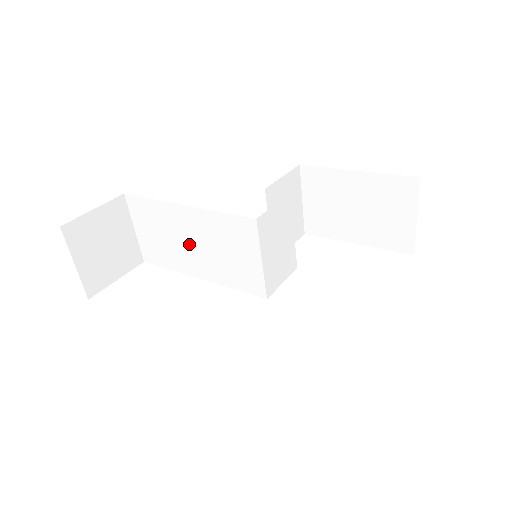
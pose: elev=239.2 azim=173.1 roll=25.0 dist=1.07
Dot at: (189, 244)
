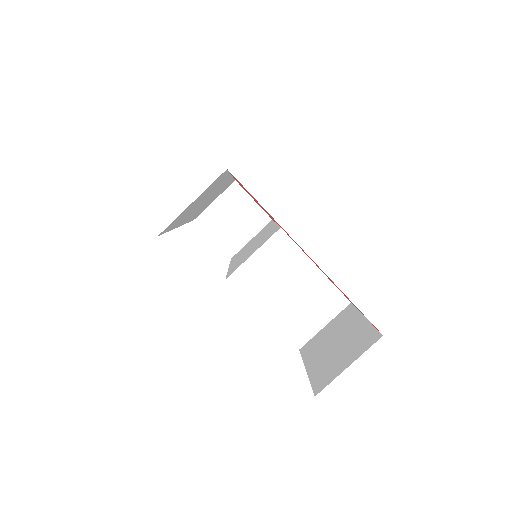
Dot at: occluded
